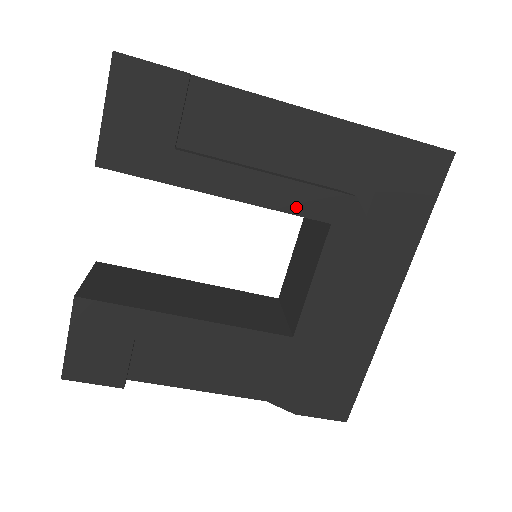
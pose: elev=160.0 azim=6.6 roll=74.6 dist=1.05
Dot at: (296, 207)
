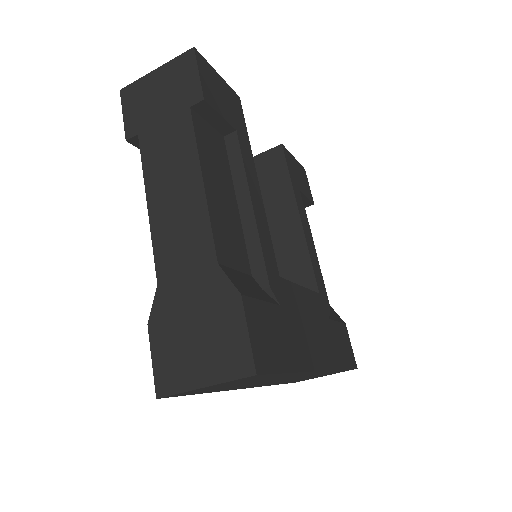
Dot at: (314, 266)
